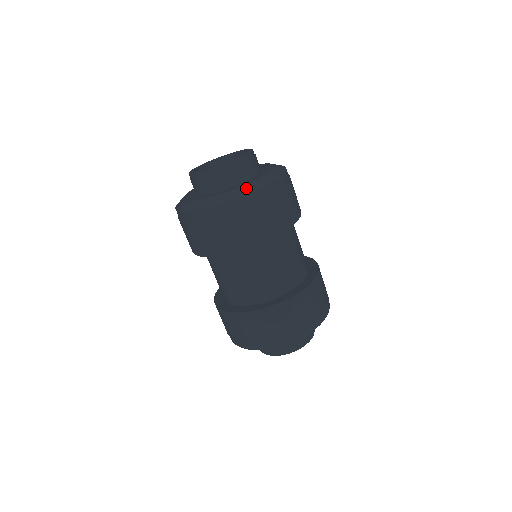
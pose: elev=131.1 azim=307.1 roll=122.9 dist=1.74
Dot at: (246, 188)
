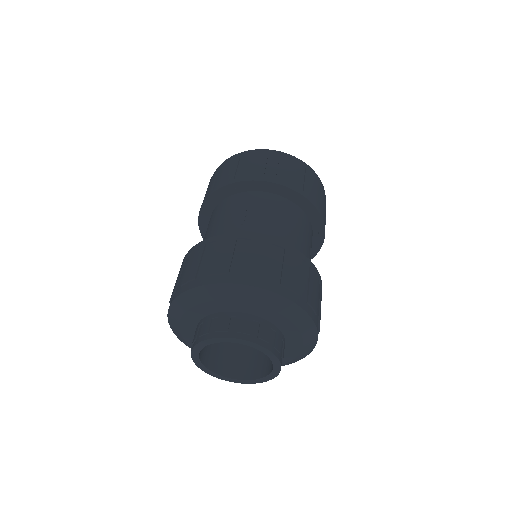
Dot at: occluded
